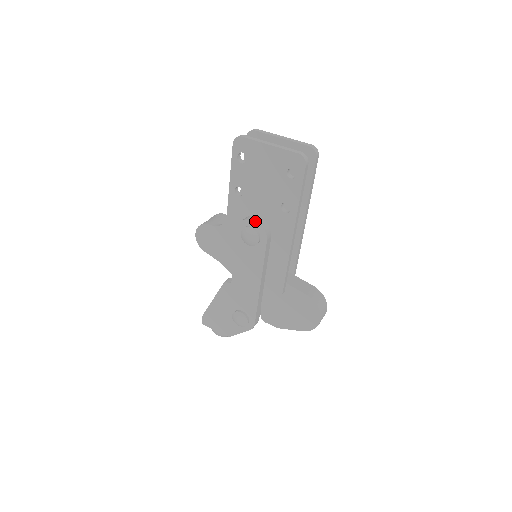
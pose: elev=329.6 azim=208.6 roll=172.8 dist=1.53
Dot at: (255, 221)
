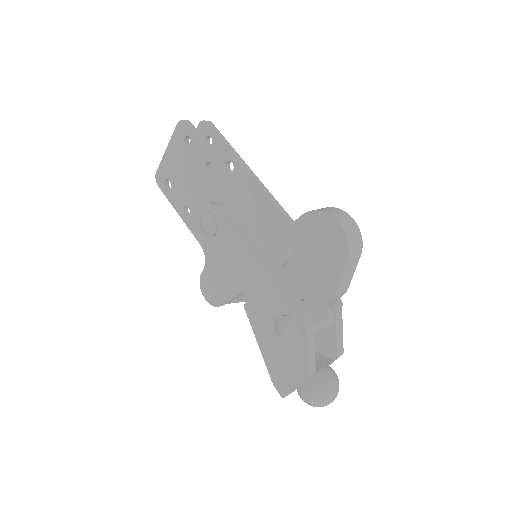
Dot at: (201, 208)
